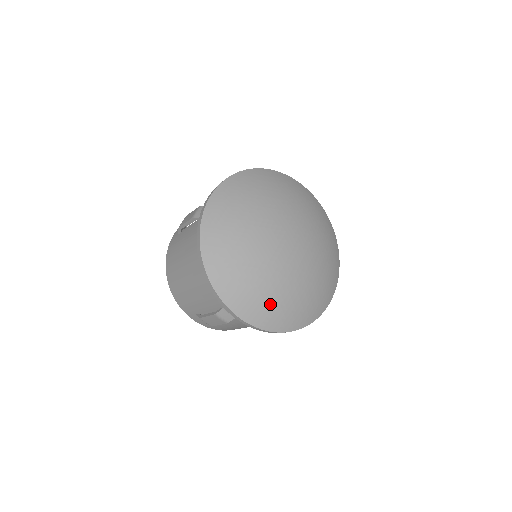
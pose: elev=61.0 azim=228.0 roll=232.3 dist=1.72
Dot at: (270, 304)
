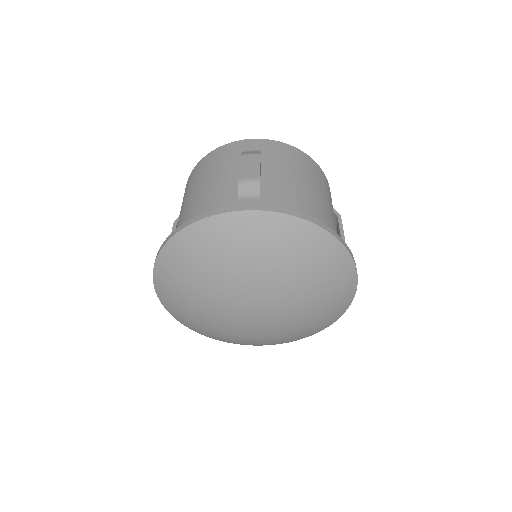
Dot at: (185, 313)
